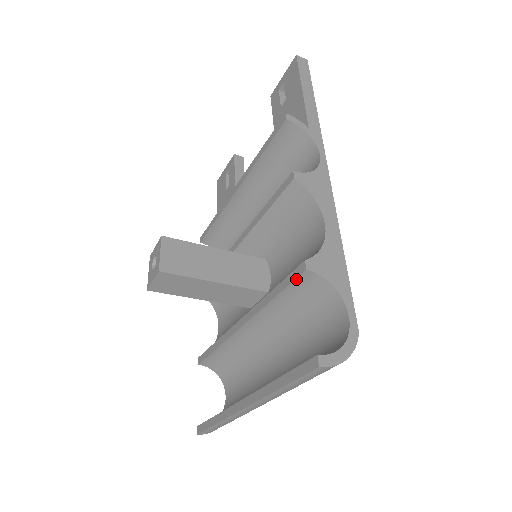
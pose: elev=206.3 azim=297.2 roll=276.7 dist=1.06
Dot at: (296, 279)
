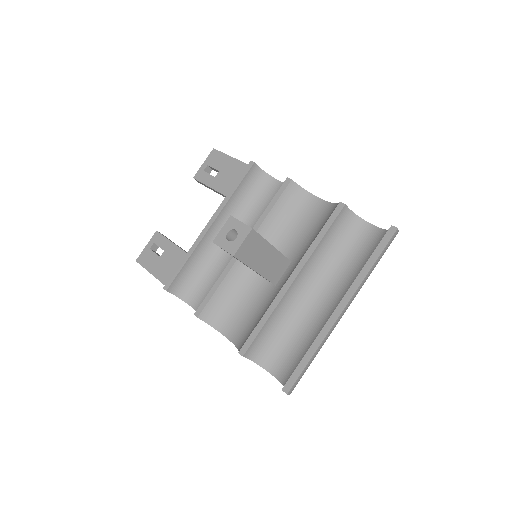
Dot at: (339, 214)
